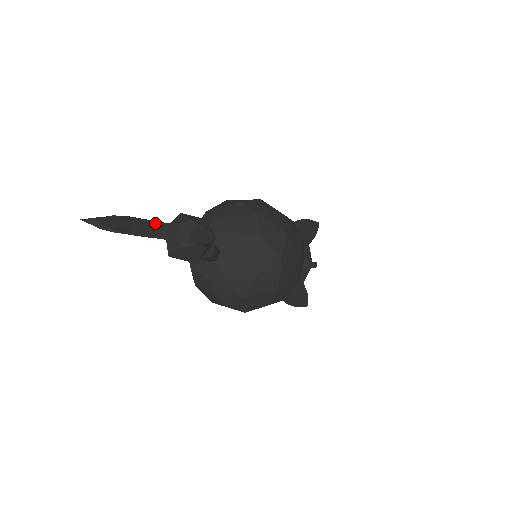
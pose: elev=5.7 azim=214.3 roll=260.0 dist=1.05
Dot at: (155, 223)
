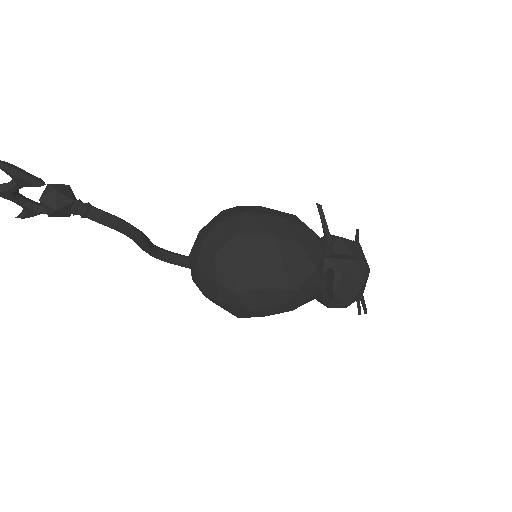
Dot at: (5, 183)
